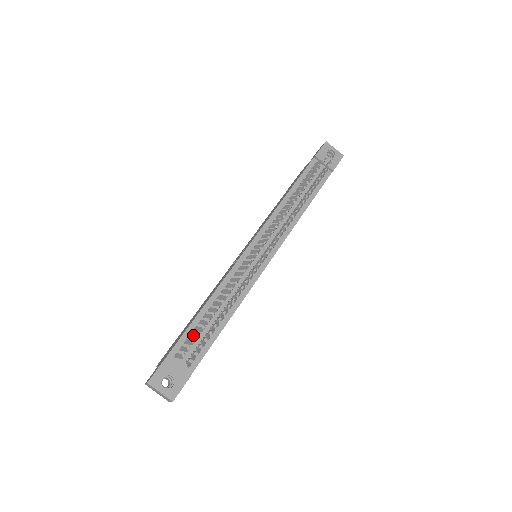
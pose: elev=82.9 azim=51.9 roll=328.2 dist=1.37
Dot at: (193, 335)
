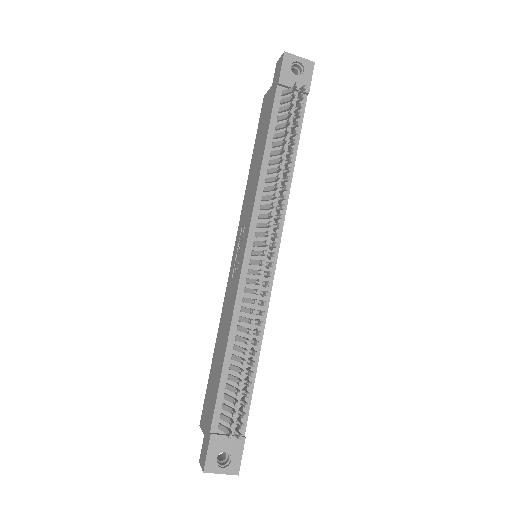
Dot at: (228, 399)
